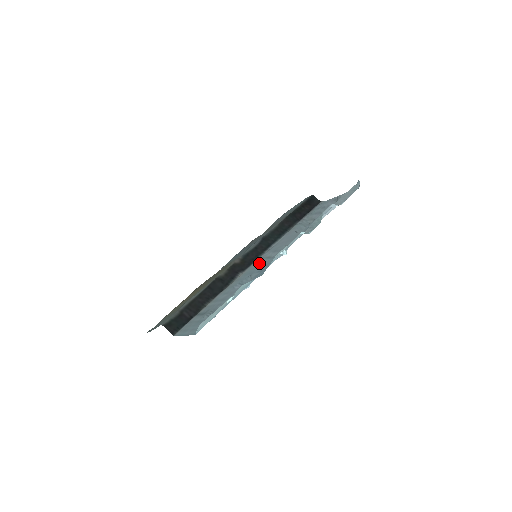
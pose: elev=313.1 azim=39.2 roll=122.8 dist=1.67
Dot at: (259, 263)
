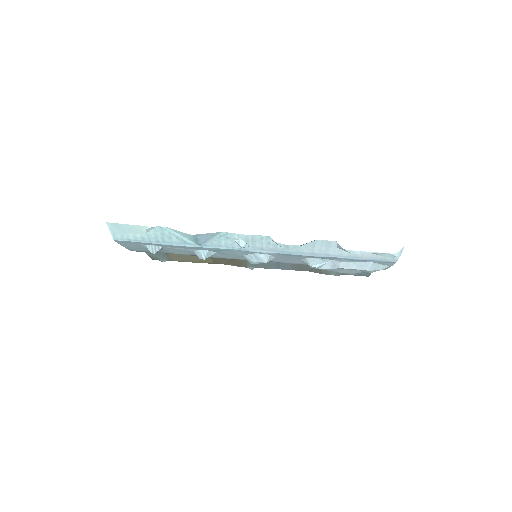
Dot at: (243, 256)
